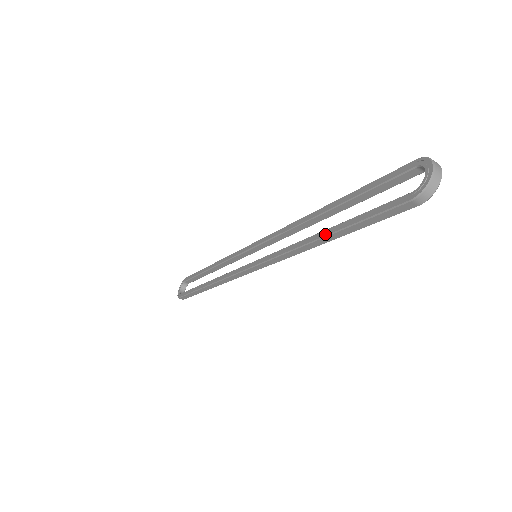
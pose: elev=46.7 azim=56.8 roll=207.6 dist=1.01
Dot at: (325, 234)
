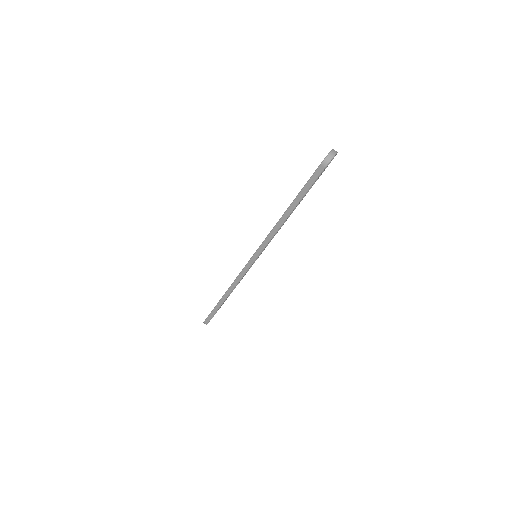
Dot at: (288, 208)
